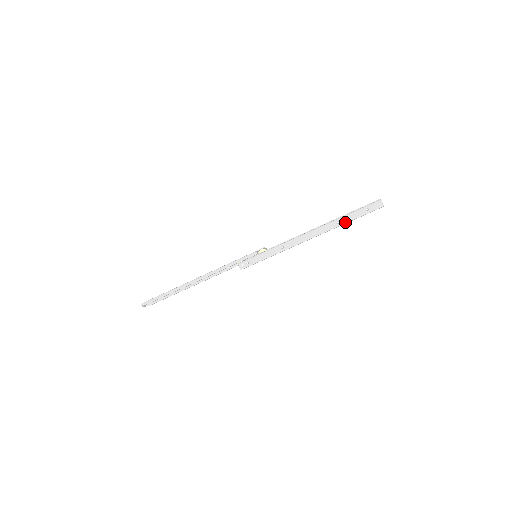
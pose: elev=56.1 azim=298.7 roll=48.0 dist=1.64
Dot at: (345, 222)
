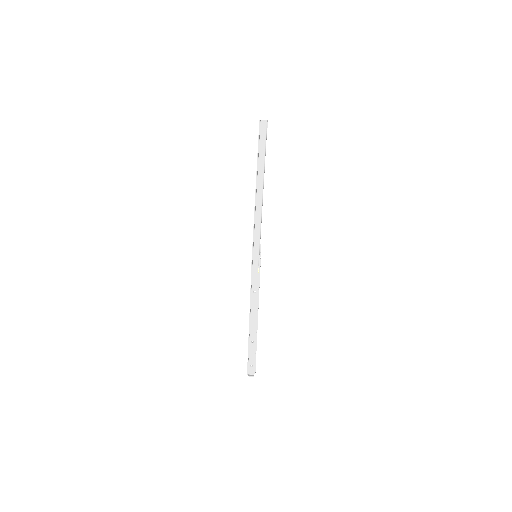
Dot at: (257, 162)
